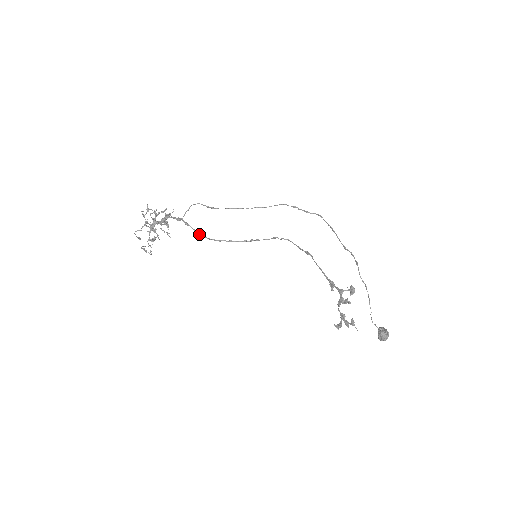
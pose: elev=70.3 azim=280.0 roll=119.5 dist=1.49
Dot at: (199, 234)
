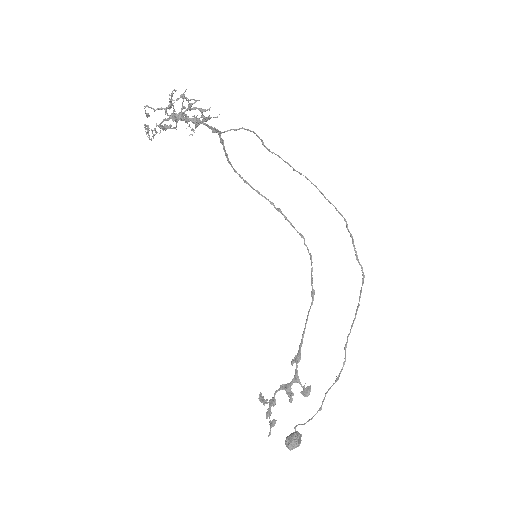
Dot at: (228, 160)
